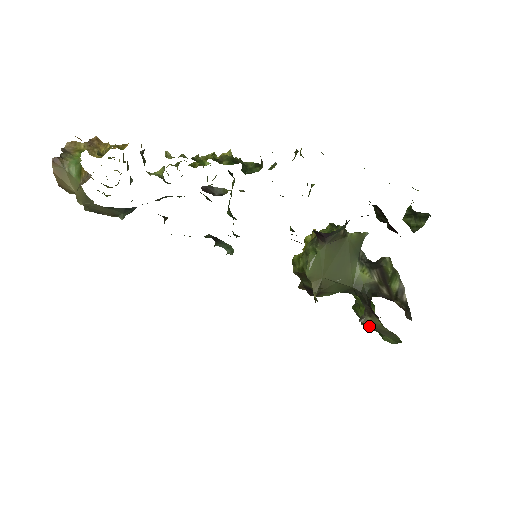
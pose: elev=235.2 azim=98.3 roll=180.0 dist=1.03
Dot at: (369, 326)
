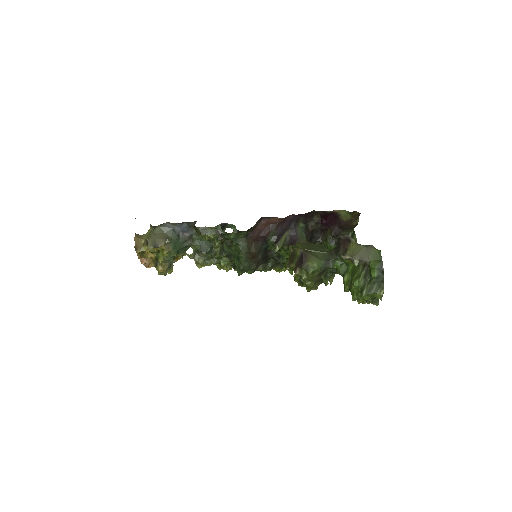
Dot at: (353, 260)
